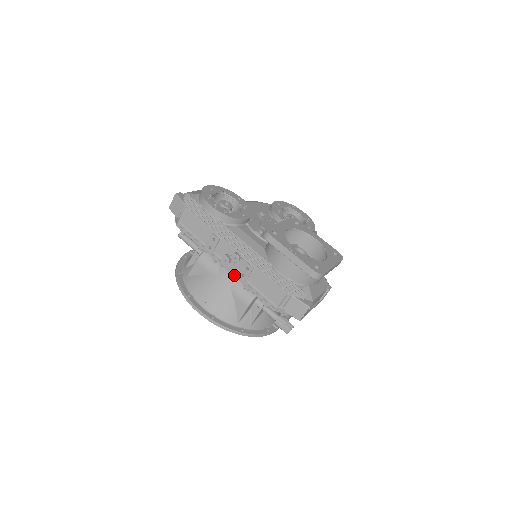
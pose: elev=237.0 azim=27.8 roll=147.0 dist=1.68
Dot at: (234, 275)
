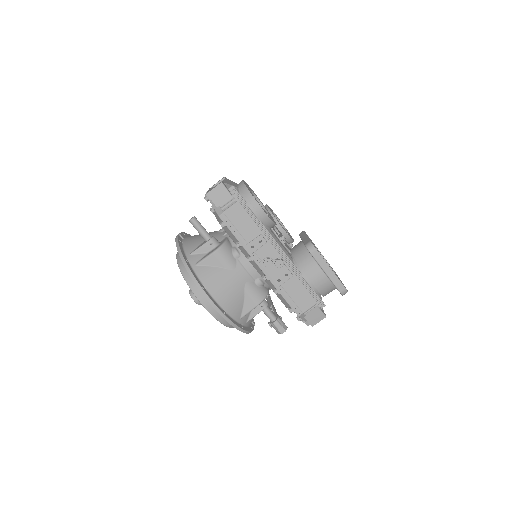
Dot at: (269, 278)
